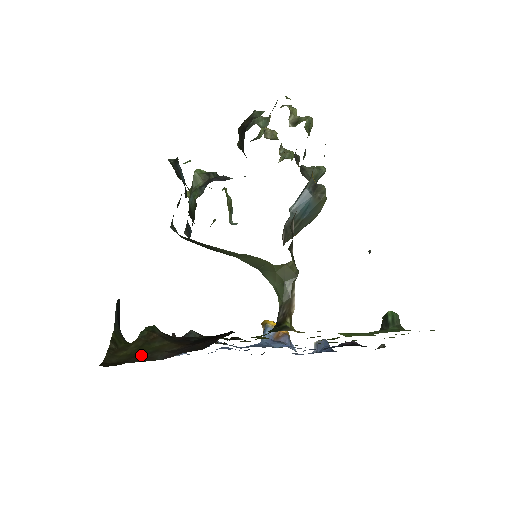
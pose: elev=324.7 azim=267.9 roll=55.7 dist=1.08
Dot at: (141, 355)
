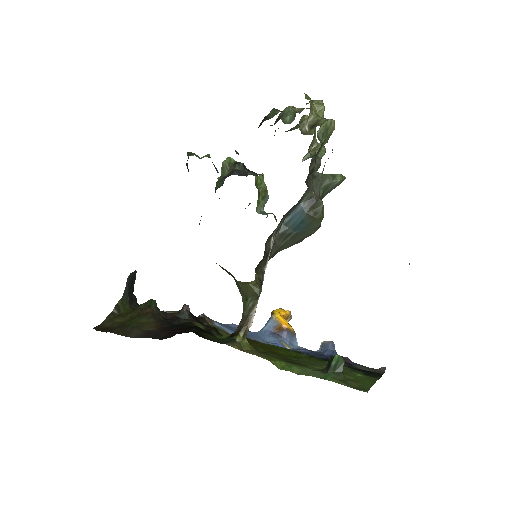
Dot at: (125, 327)
